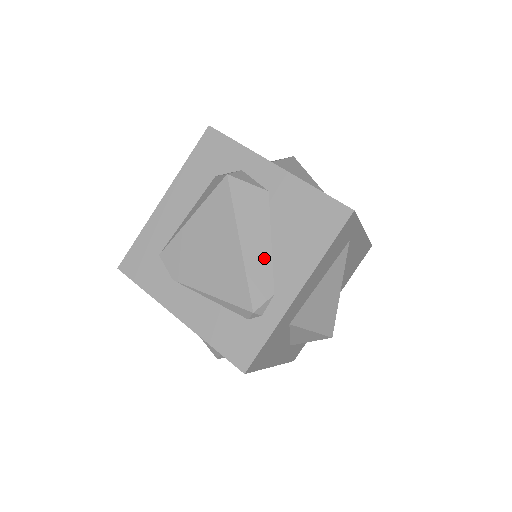
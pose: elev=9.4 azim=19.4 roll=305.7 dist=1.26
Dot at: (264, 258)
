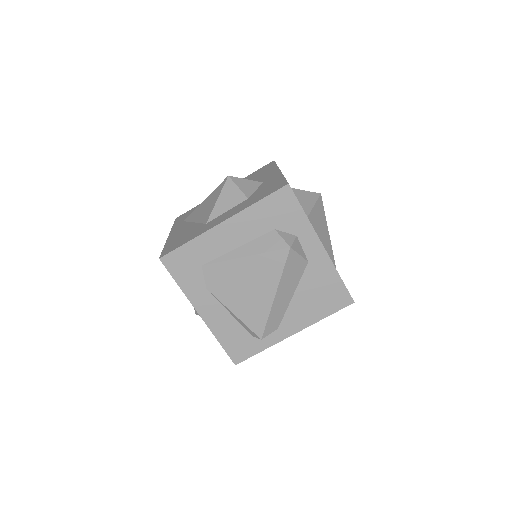
Dot at: (283, 307)
